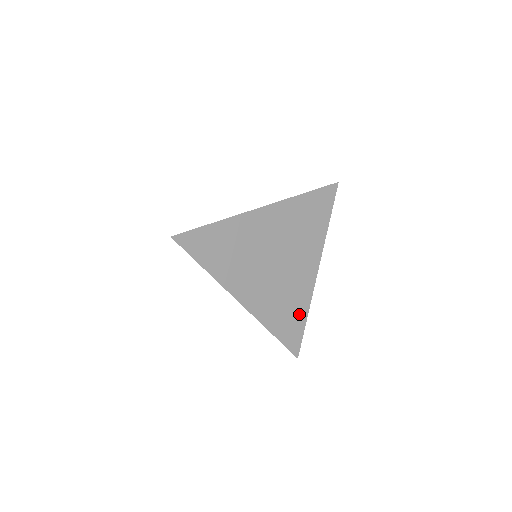
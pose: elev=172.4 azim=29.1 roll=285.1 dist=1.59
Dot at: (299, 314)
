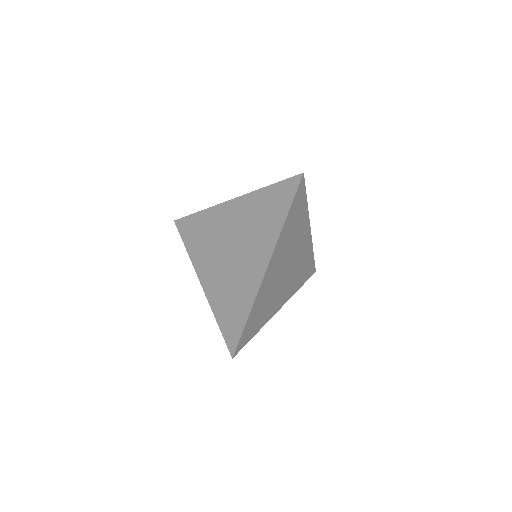
Dot at: (309, 260)
